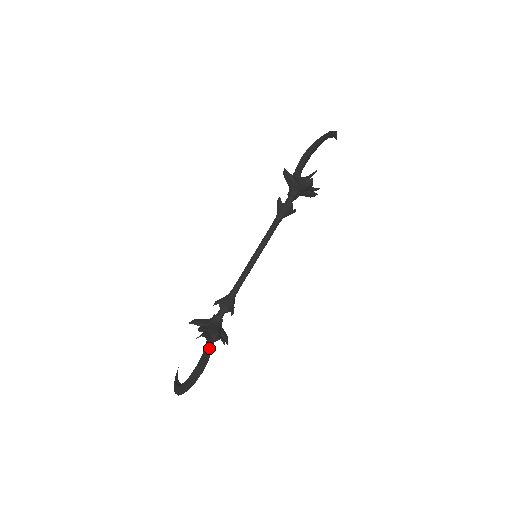
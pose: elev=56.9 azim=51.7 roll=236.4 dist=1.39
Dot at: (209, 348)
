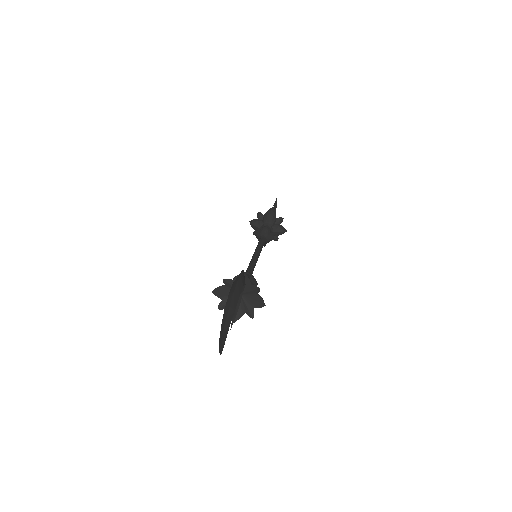
Dot at: occluded
